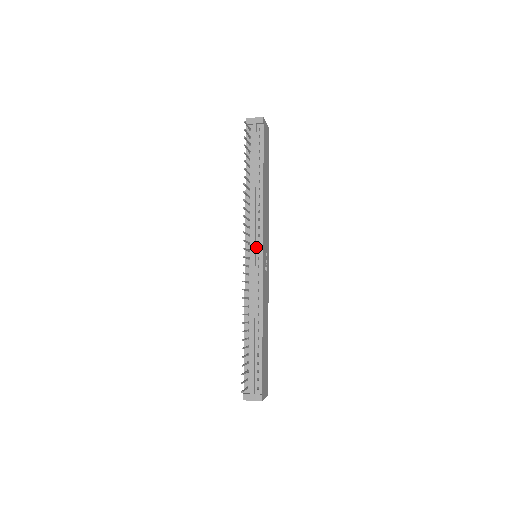
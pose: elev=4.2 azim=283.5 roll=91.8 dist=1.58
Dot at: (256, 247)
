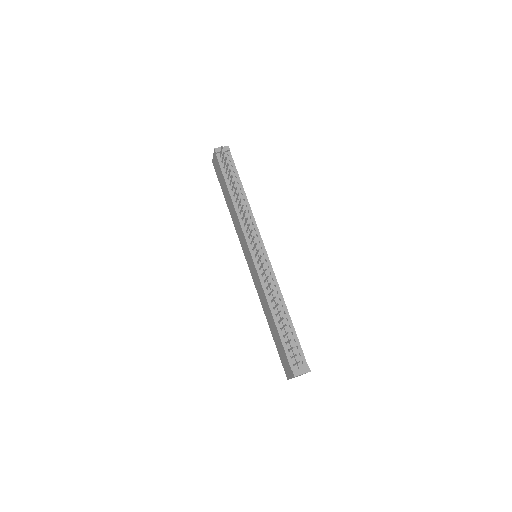
Dot at: (258, 245)
